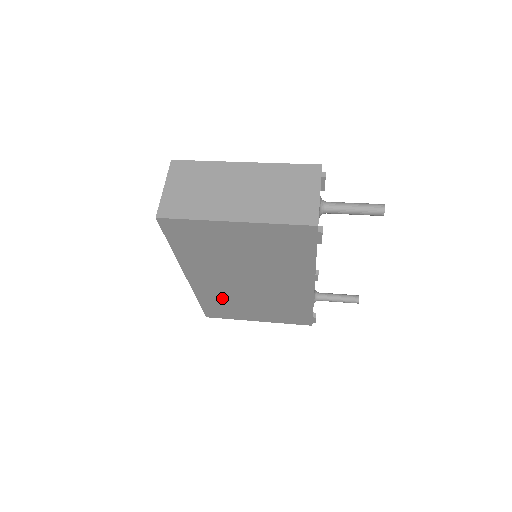
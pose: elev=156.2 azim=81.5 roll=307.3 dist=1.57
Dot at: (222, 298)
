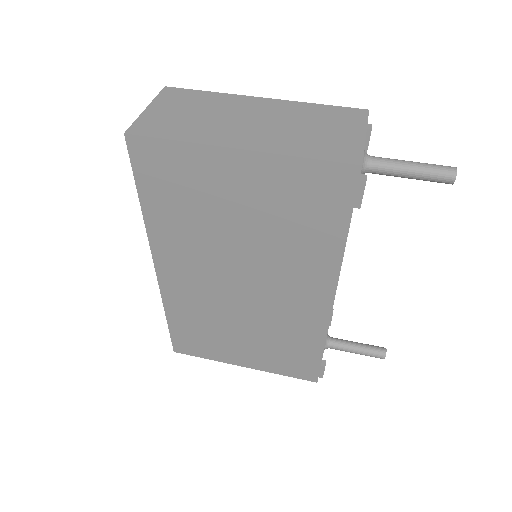
Dot at: (200, 315)
